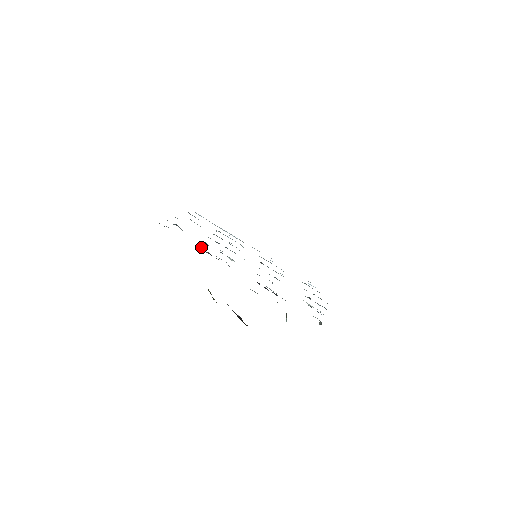
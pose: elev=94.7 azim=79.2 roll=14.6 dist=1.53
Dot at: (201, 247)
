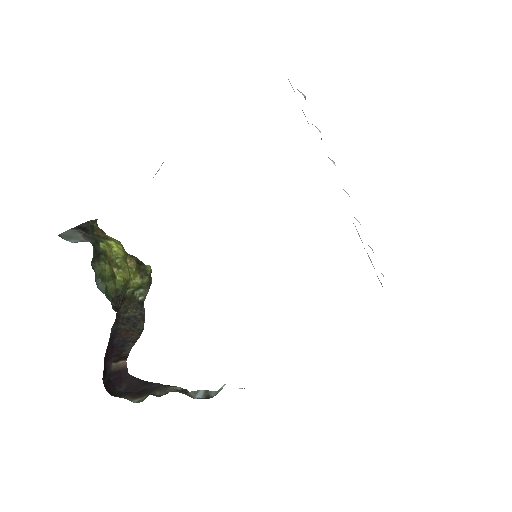
Dot at: occluded
